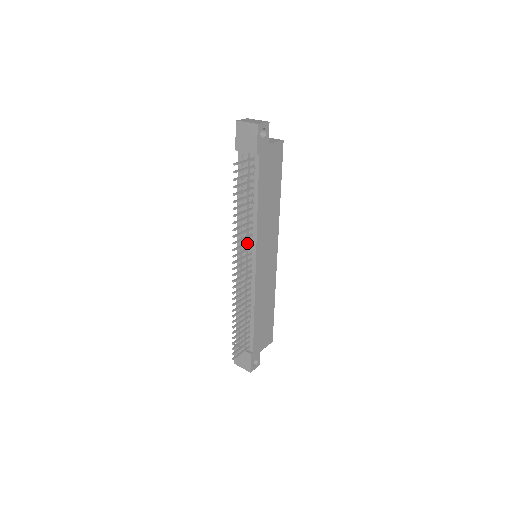
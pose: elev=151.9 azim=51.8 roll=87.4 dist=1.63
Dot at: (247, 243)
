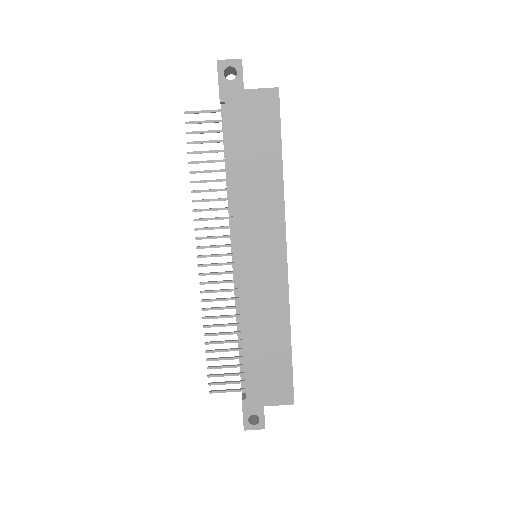
Dot at: (223, 227)
